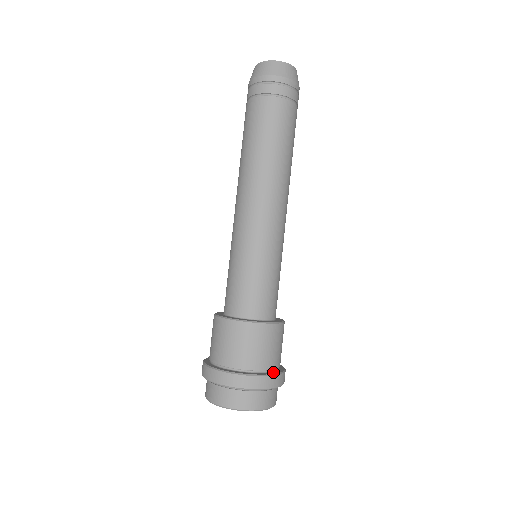
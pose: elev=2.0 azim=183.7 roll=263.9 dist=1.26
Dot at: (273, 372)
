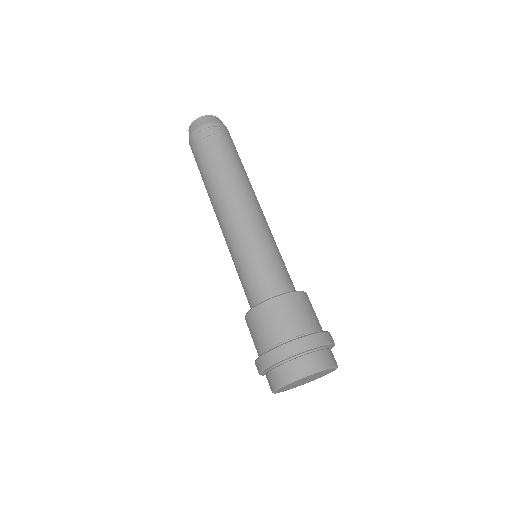
Dot at: (297, 338)
